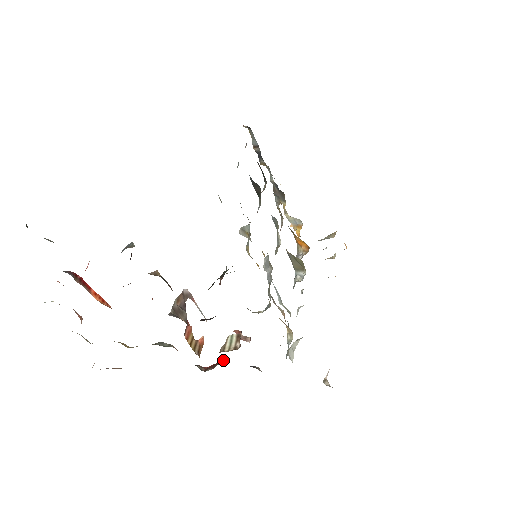
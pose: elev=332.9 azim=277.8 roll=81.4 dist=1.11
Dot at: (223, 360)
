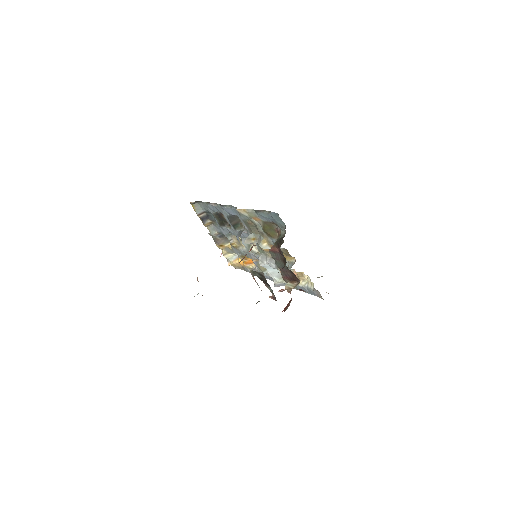
Dot at: (289, 301)
